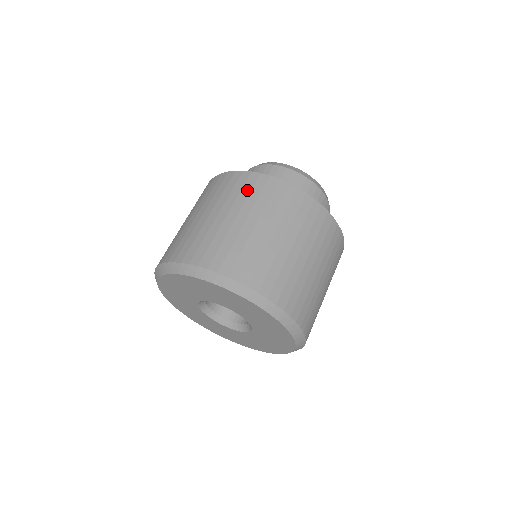
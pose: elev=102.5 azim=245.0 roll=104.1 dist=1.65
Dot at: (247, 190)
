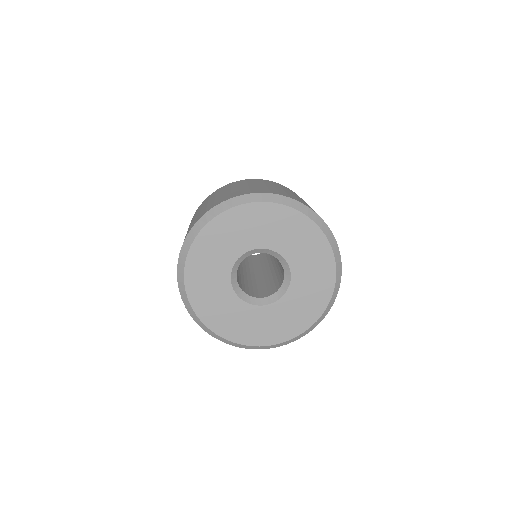
Dot at: (227, 187)
